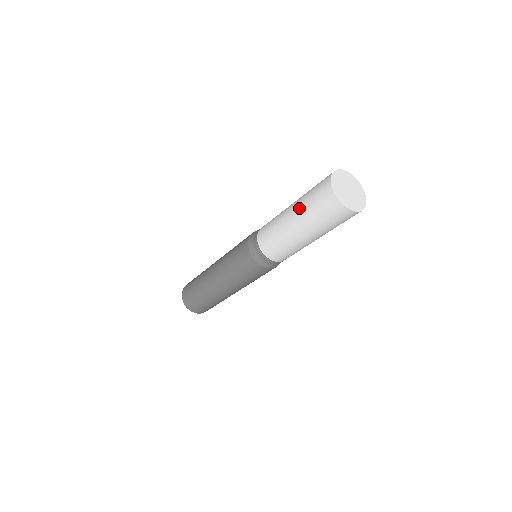
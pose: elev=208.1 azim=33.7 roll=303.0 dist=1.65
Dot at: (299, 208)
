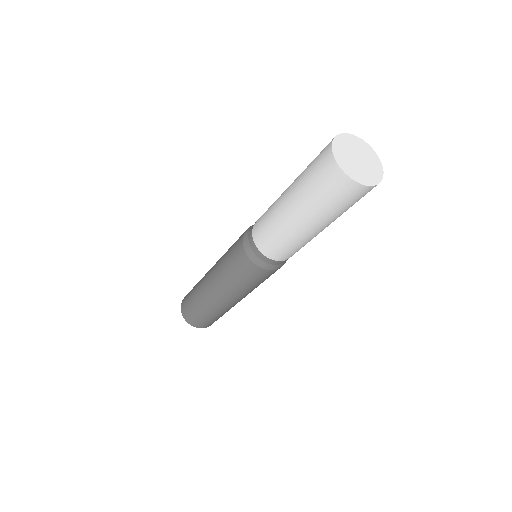
Dot at: (306, 208)
